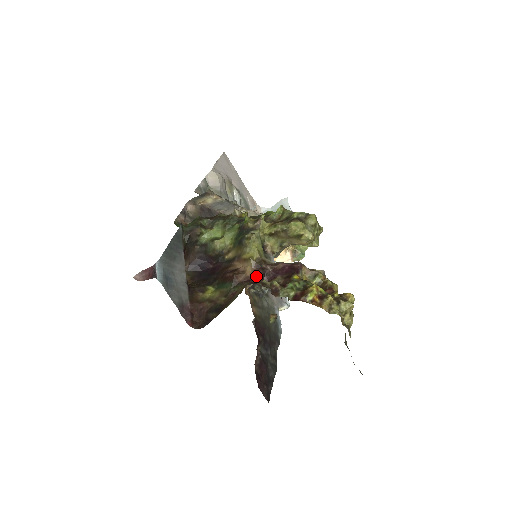
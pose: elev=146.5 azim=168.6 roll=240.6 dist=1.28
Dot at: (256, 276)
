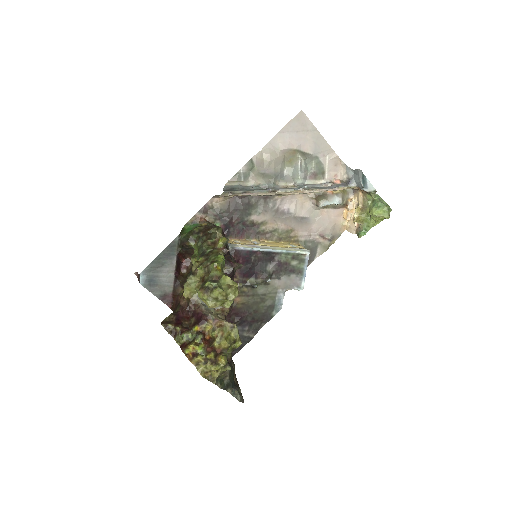
Dot at: (184, 310)
